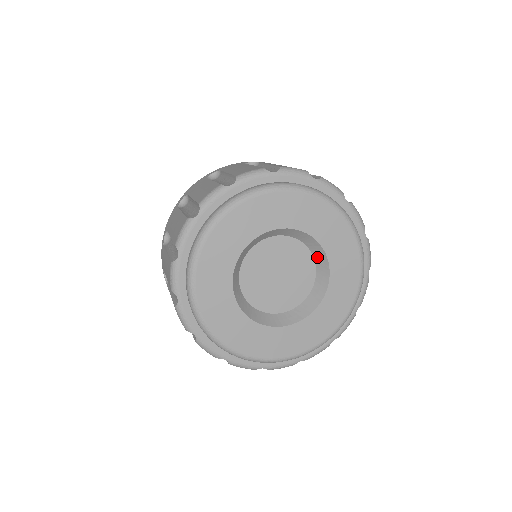
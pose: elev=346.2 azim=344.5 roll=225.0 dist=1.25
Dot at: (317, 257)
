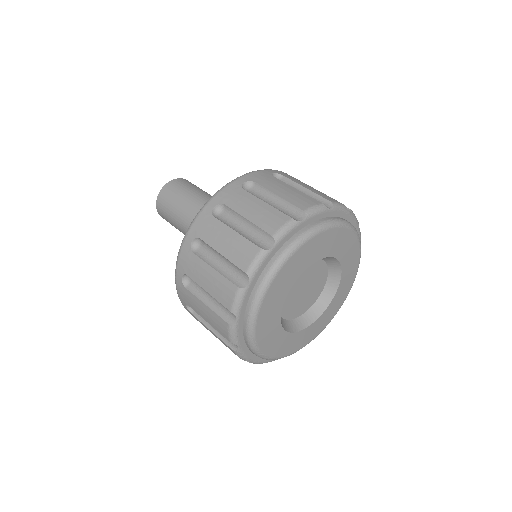
Dot at: occluded
